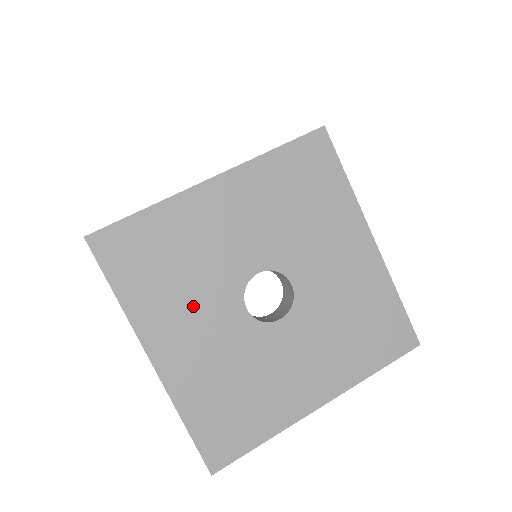
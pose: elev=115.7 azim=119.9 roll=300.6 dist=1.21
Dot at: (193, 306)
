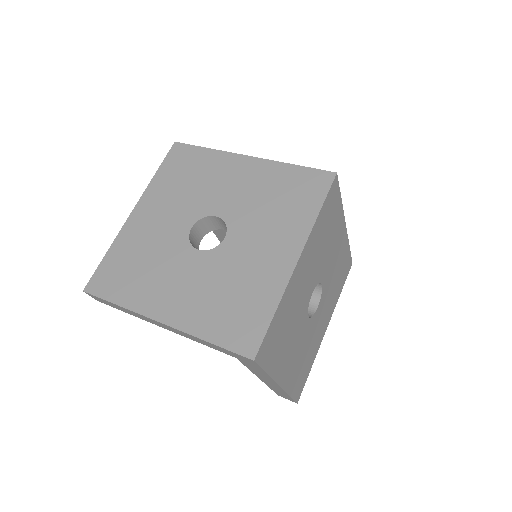
Dot at: (292, 340)
